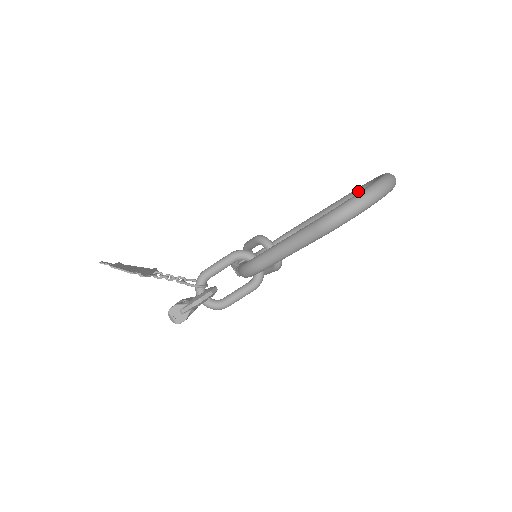
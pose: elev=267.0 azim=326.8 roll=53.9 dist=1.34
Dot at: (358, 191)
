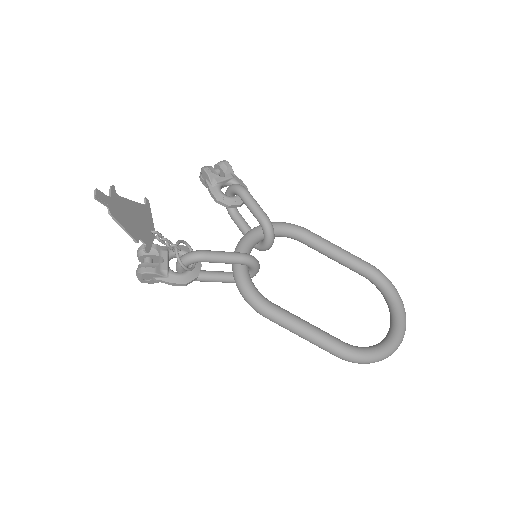
Dot at: (373, 275)
